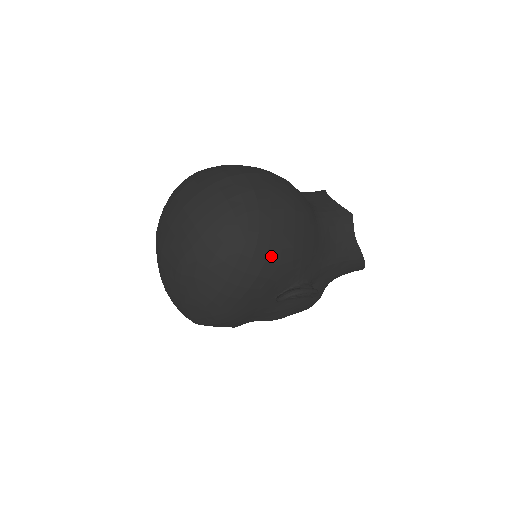
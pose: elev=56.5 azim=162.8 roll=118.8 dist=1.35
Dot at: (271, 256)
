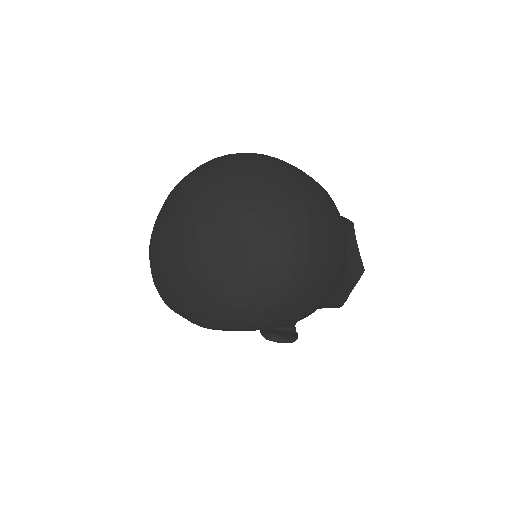
Dot at: (294, 314)
